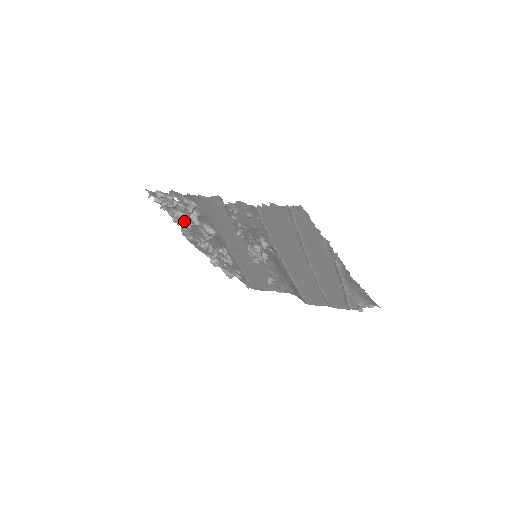
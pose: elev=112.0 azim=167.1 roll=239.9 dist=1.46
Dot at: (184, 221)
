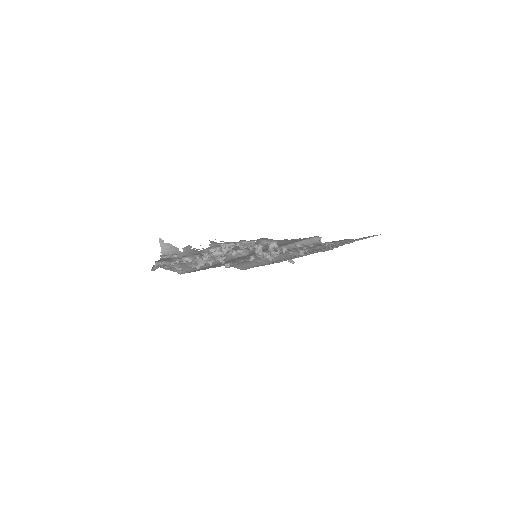
Dot at: occluded
